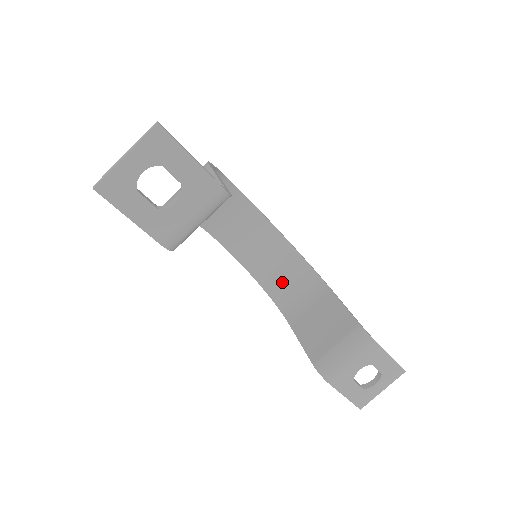
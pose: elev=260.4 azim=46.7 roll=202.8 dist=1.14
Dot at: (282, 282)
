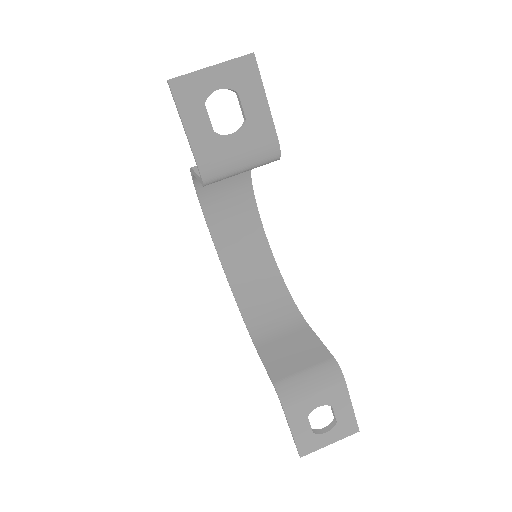
Dot at: (260, 306)
